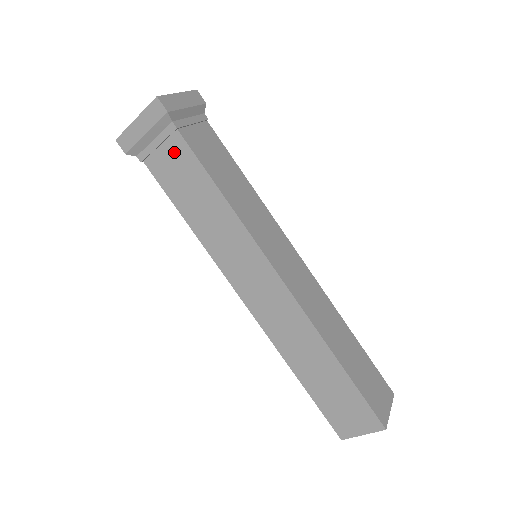
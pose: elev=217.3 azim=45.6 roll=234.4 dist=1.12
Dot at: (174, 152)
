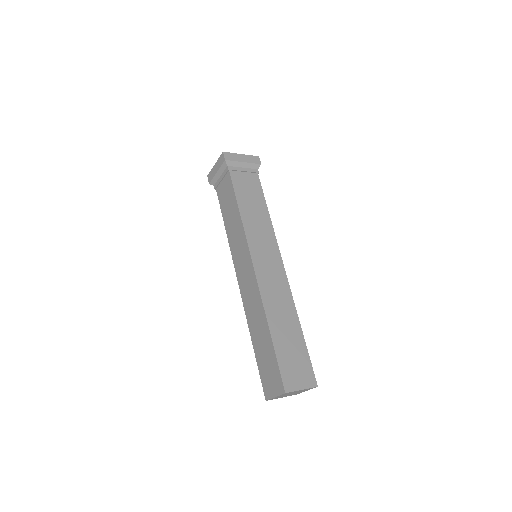
Dot at: (226, 183)
